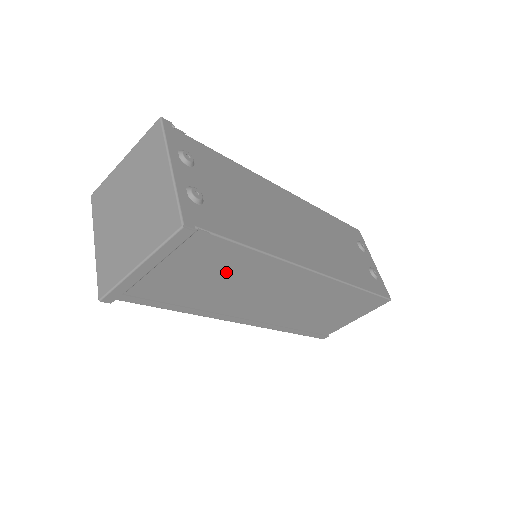
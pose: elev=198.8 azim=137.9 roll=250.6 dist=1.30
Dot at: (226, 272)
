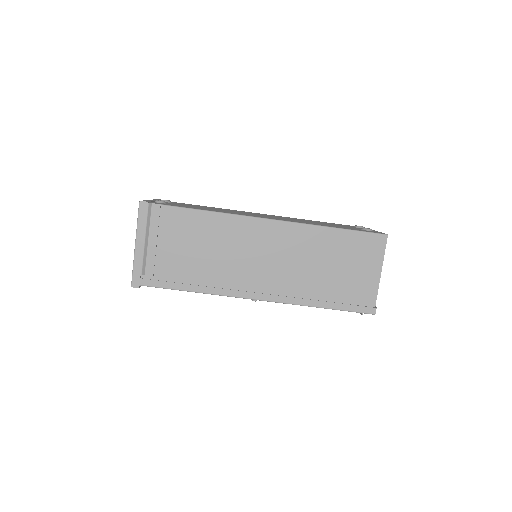
Dot at: (198, 238)
